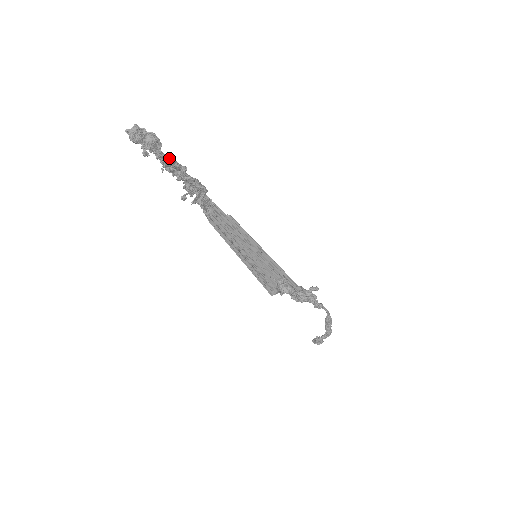
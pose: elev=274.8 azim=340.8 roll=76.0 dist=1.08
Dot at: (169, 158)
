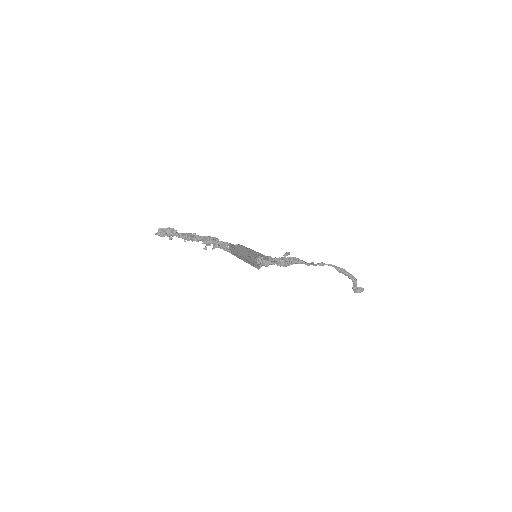
Dot at: (184, 234)
